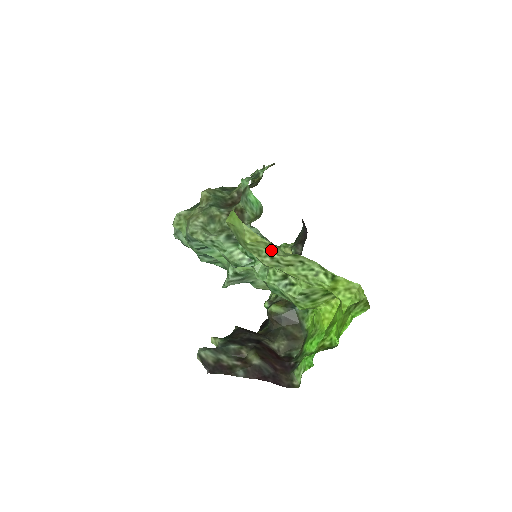
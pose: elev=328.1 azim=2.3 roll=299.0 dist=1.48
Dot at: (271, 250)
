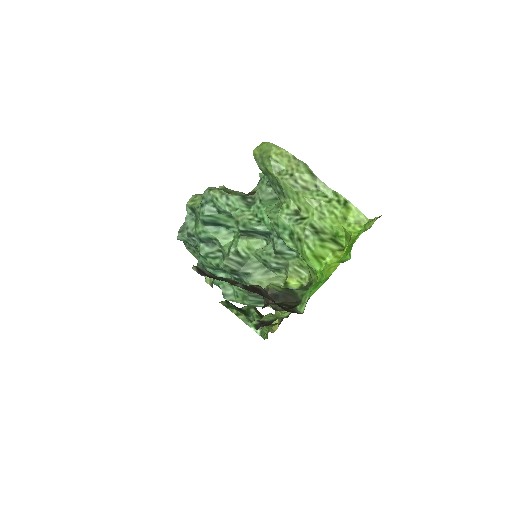
Dot at: (292, 167)
